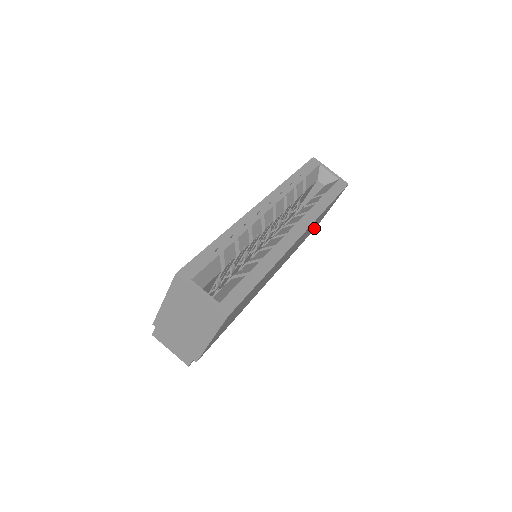
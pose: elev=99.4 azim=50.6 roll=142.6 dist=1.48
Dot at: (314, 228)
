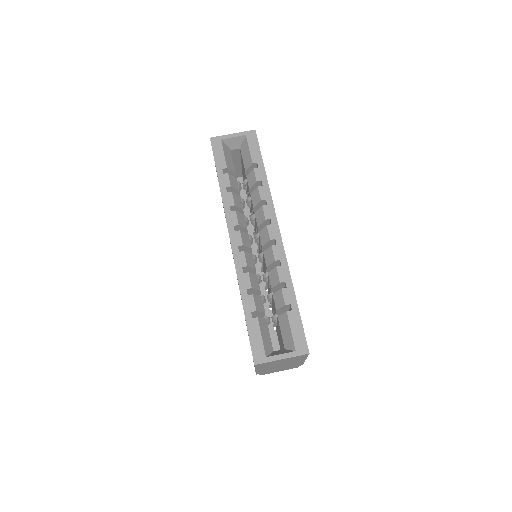
Dot at: occluded
